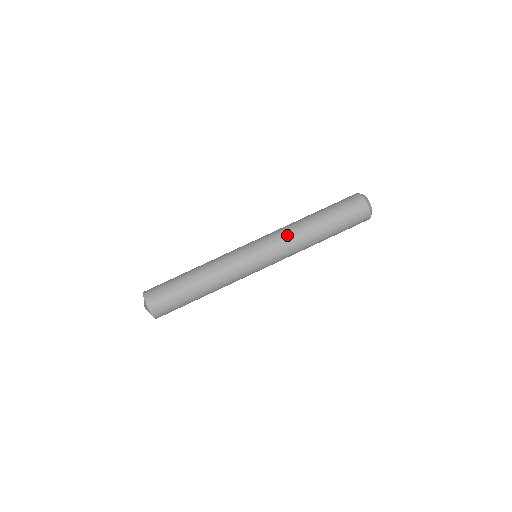
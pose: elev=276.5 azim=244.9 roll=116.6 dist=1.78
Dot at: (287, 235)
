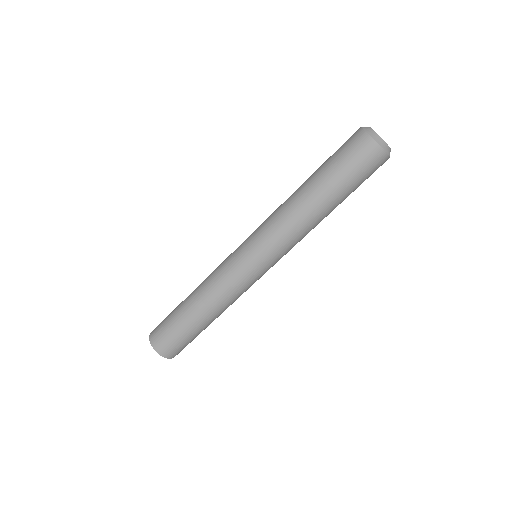
Dot at: (289, 232)
